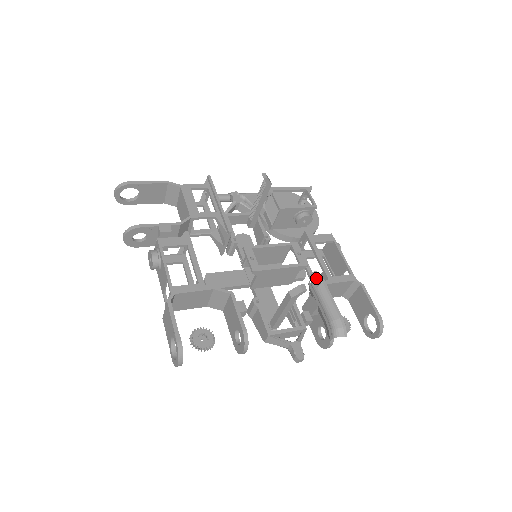
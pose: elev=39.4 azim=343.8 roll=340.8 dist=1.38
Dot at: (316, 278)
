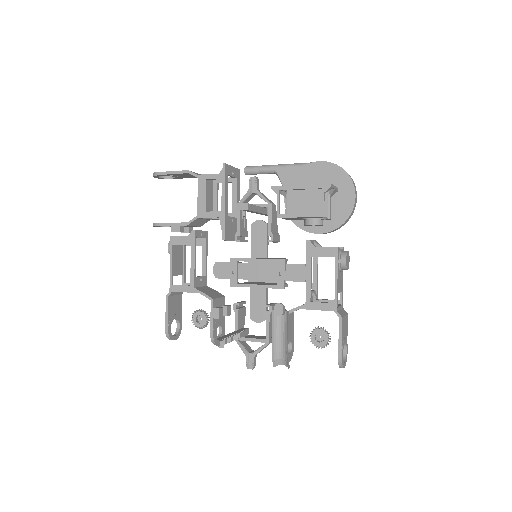
Dot at: (277, 311)
